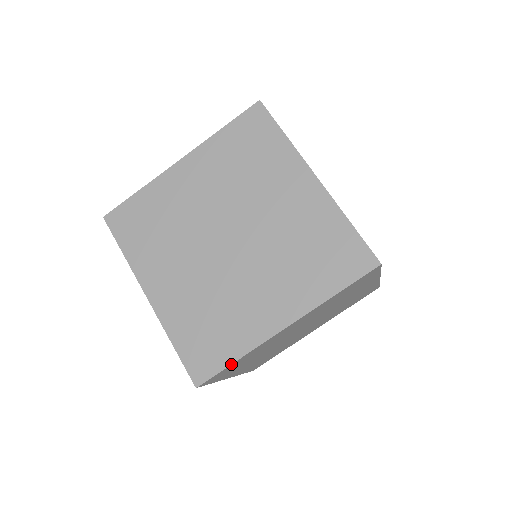
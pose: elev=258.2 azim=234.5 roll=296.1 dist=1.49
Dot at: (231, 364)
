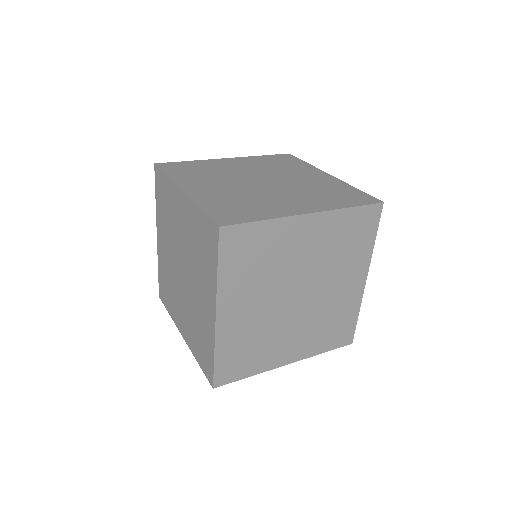
Dot at: (214, 361)
